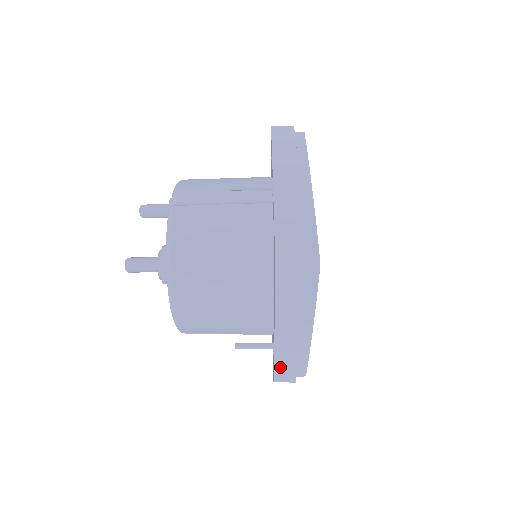
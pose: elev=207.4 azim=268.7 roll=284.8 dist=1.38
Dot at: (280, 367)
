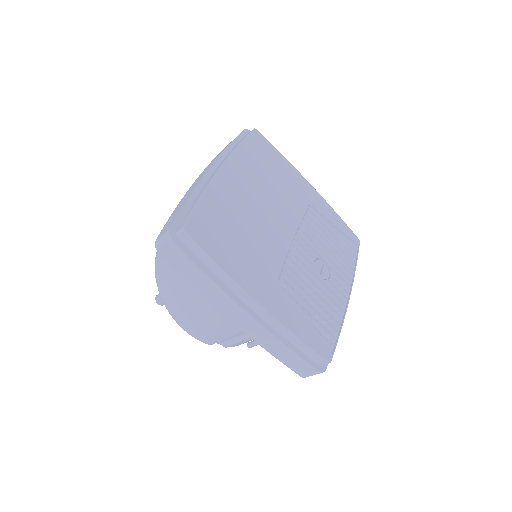
Dot at: (278, 354)
